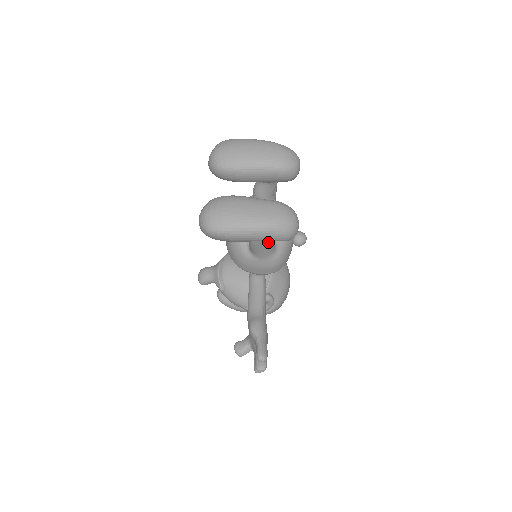
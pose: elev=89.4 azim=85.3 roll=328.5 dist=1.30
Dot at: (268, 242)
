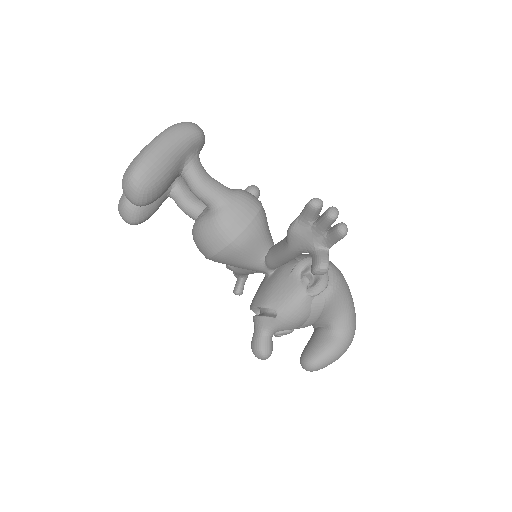
Dot at: (206, 174)
